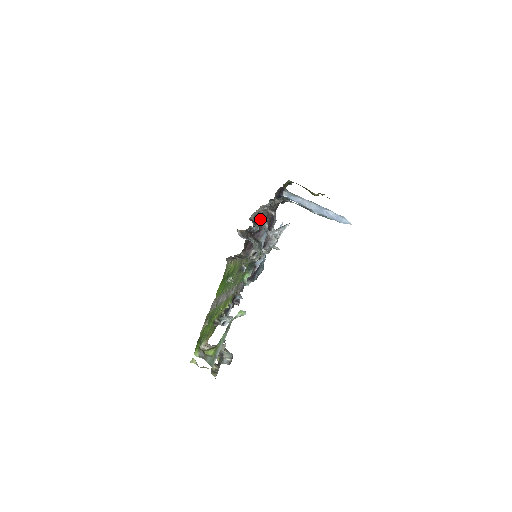
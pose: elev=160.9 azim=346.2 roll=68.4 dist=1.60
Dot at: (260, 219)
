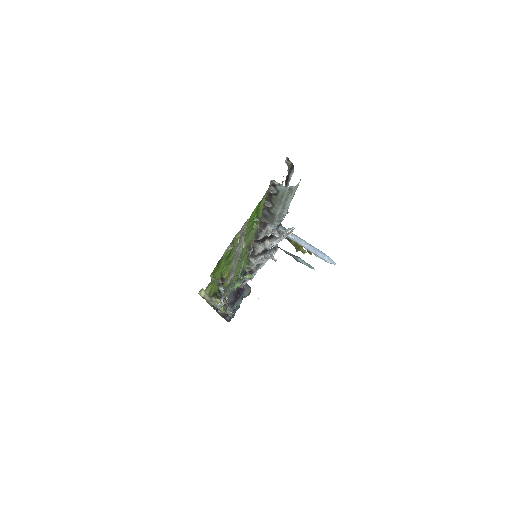
Dot at: occluded
